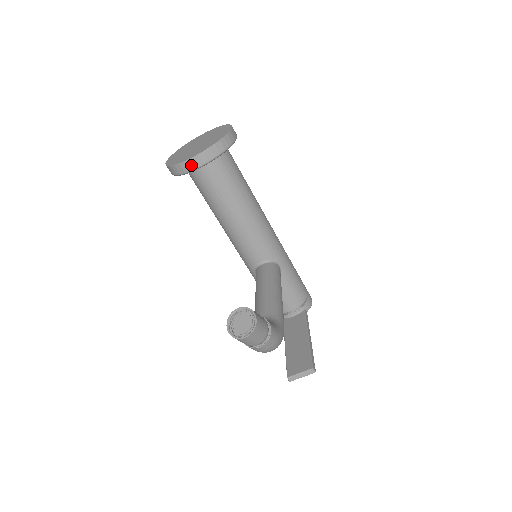
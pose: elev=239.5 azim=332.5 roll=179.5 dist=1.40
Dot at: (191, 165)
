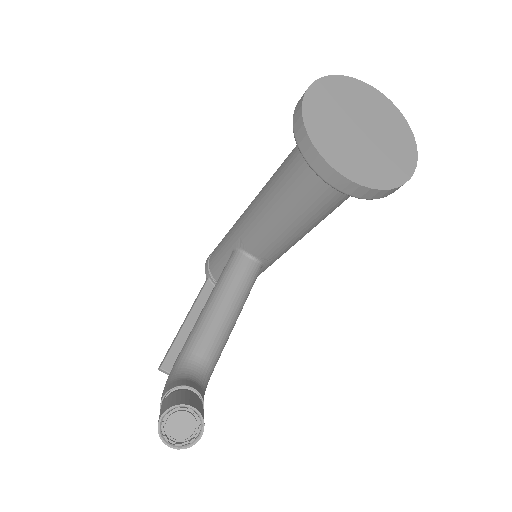
Dot at: (328, 175)
